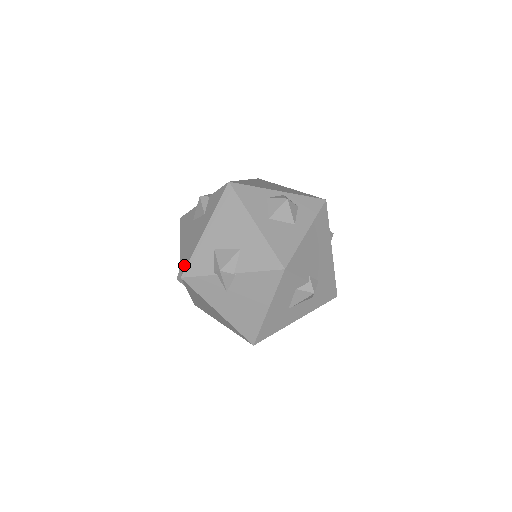
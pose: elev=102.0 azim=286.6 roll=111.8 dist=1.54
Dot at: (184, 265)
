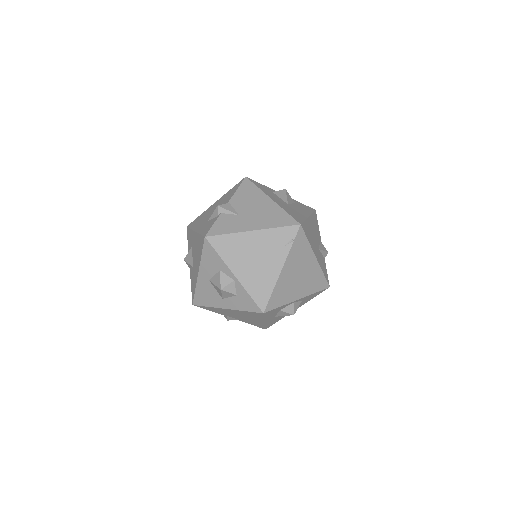
Dot at: (202, 241)
